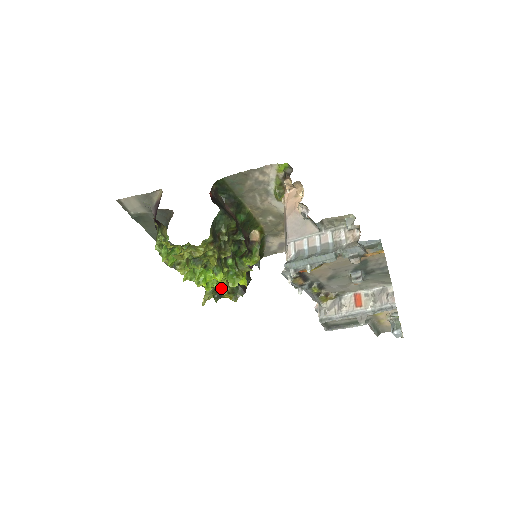
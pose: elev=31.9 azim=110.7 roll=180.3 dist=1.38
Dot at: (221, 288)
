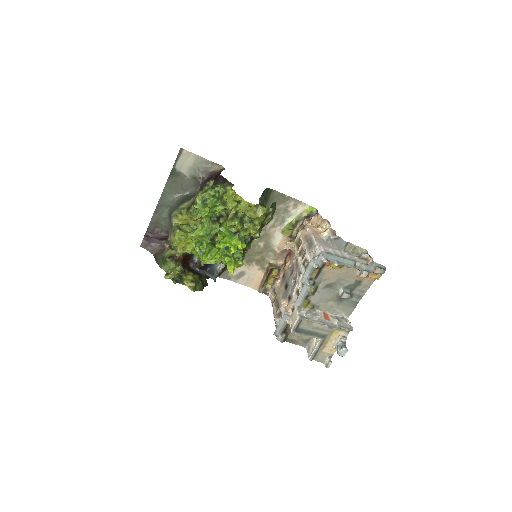
Dot at: (219, 262)
